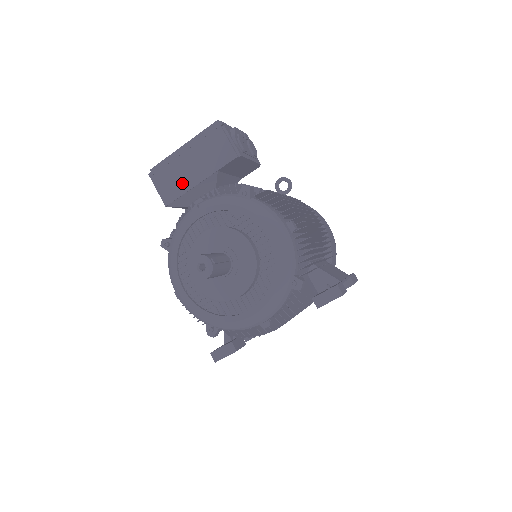
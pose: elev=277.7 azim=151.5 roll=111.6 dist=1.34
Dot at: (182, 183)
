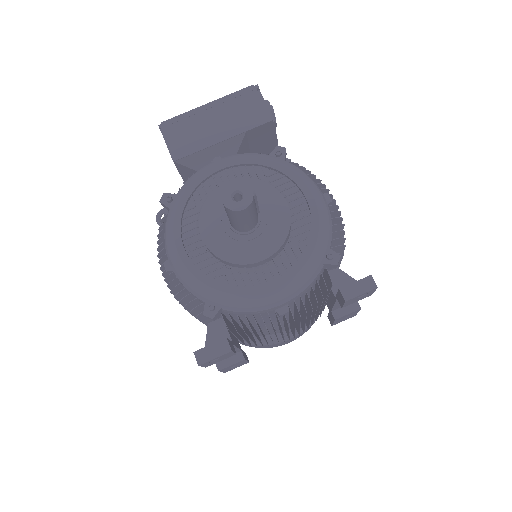
Dot at: (200, 139)
